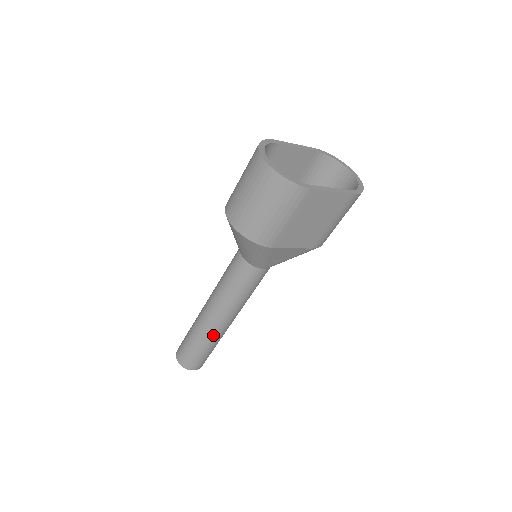
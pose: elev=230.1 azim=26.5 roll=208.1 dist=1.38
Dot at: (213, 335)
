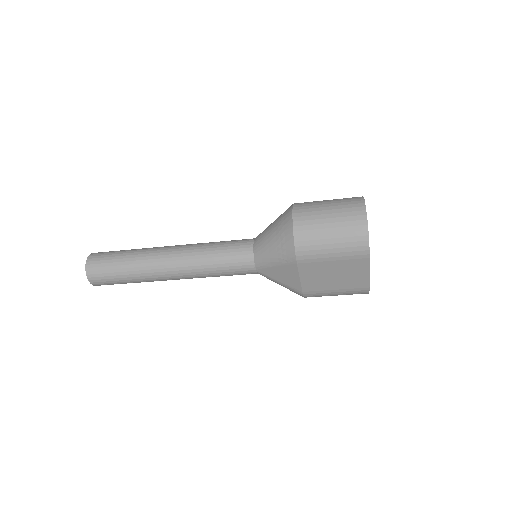
Dot at: (150, 273)
